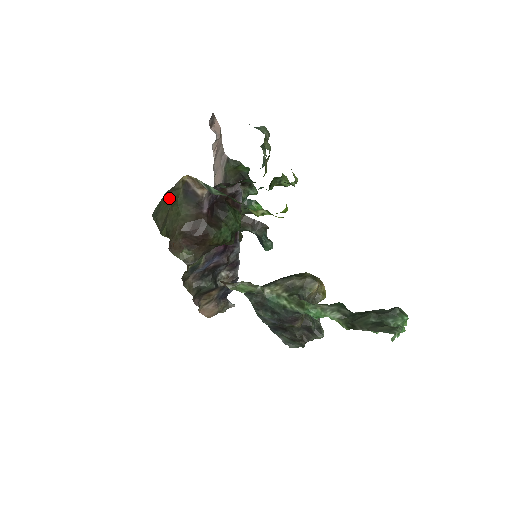
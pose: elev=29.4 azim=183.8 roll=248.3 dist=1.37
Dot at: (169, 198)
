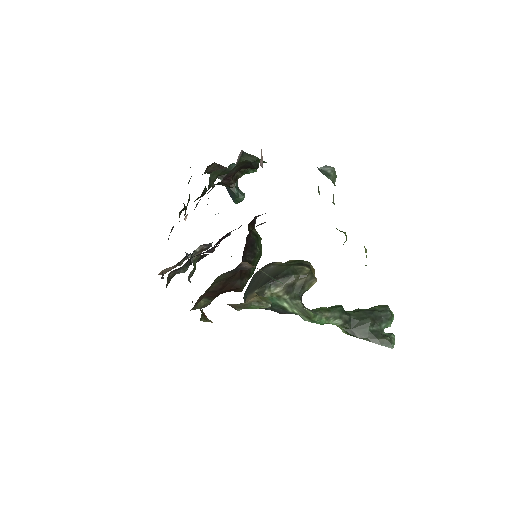
Dot at: occluded
